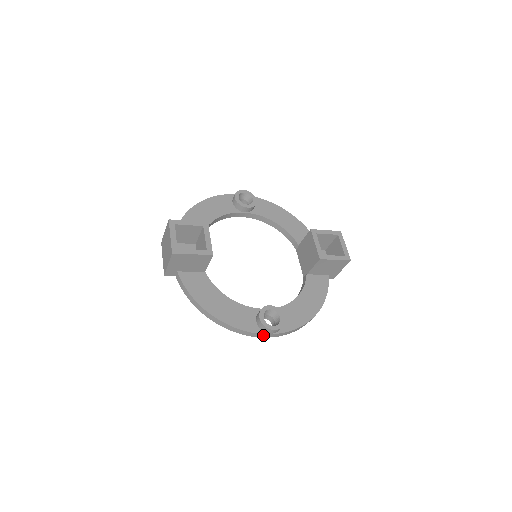
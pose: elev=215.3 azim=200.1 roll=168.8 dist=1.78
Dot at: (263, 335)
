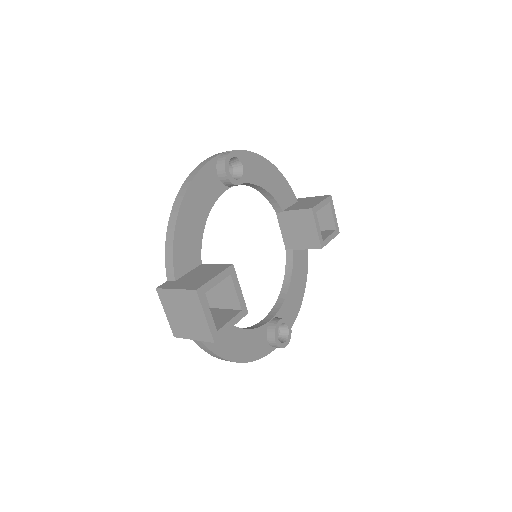
Dot at: (272, 349)
